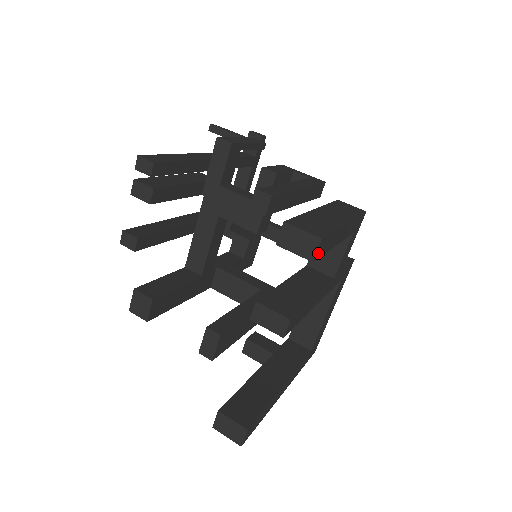
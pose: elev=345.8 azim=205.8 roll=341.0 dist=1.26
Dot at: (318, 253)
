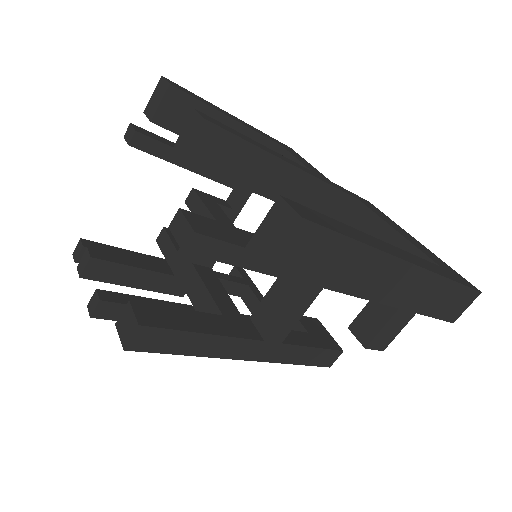
Dot at: (175, 86)
